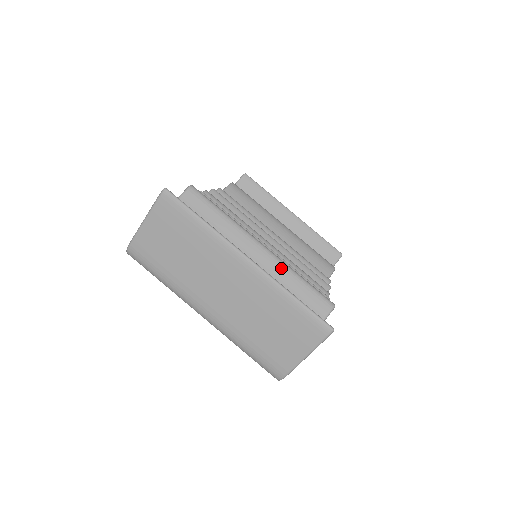
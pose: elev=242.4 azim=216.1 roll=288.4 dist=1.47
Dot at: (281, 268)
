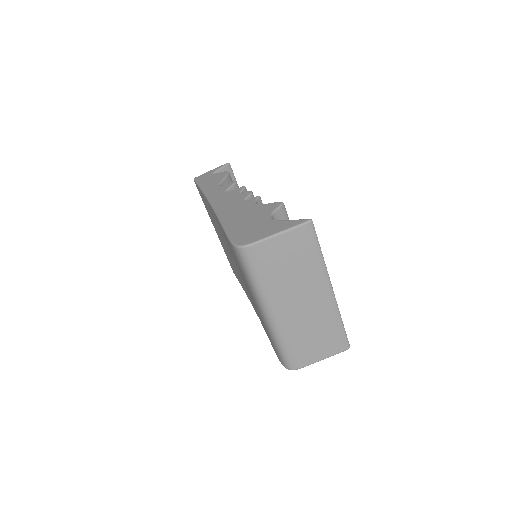
Dot at: occluded
